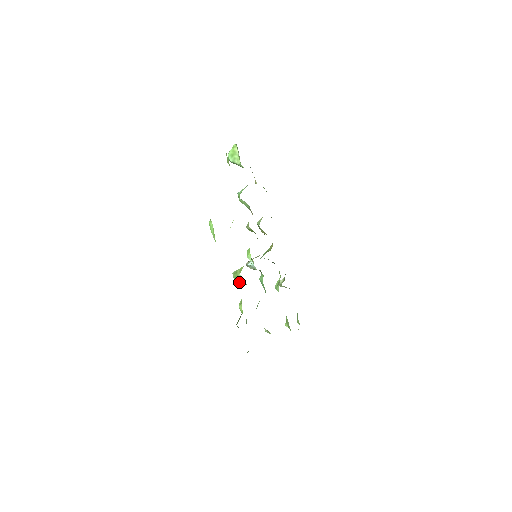
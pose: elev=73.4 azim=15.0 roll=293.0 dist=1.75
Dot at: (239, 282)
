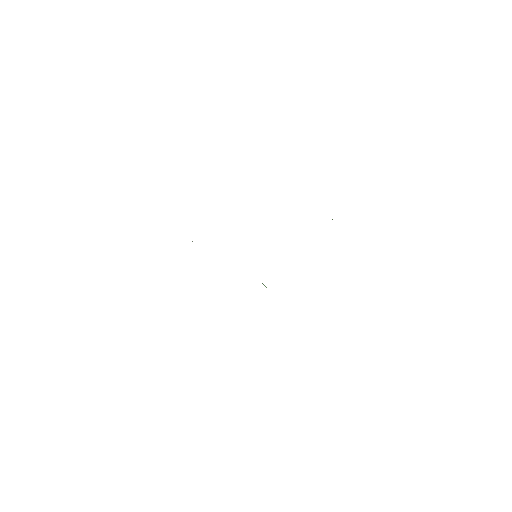
Dot at: occluded
